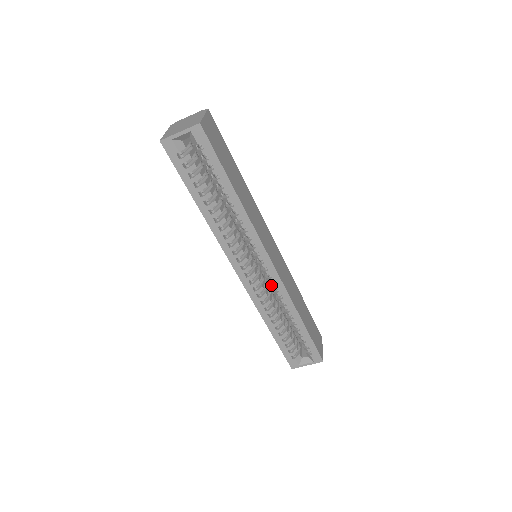
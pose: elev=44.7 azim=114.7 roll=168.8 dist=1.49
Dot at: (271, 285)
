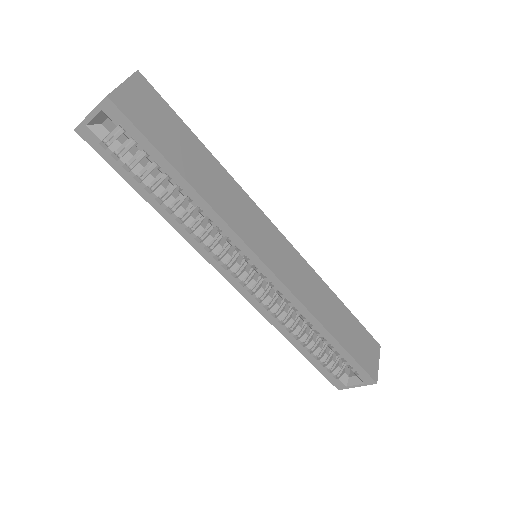
Dot at: (278, 294)
